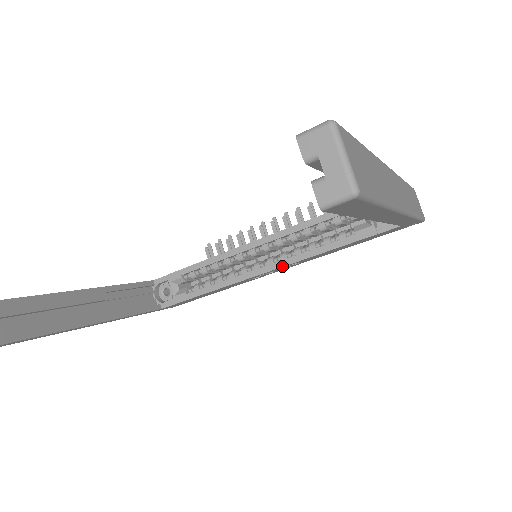
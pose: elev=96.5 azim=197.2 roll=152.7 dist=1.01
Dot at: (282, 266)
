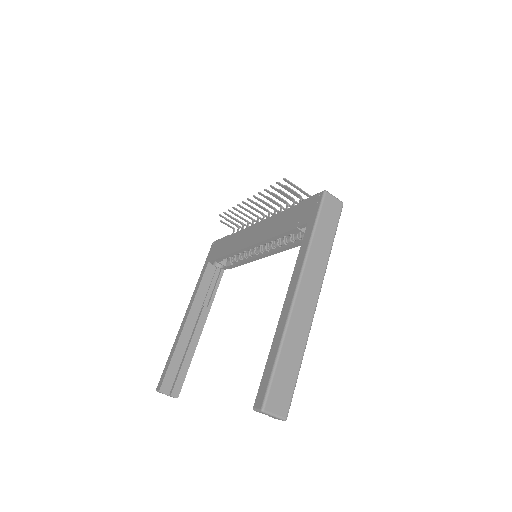
Dot at: occluded
